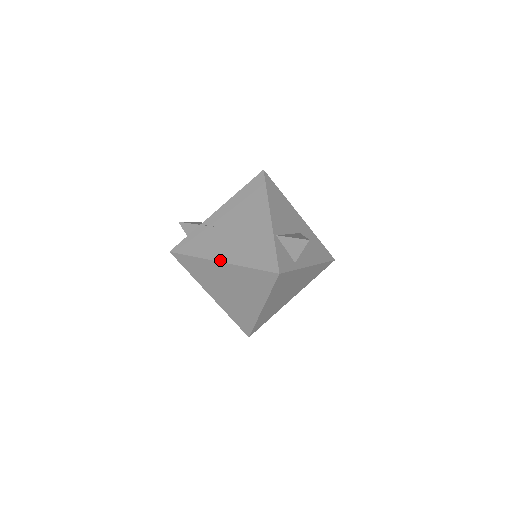
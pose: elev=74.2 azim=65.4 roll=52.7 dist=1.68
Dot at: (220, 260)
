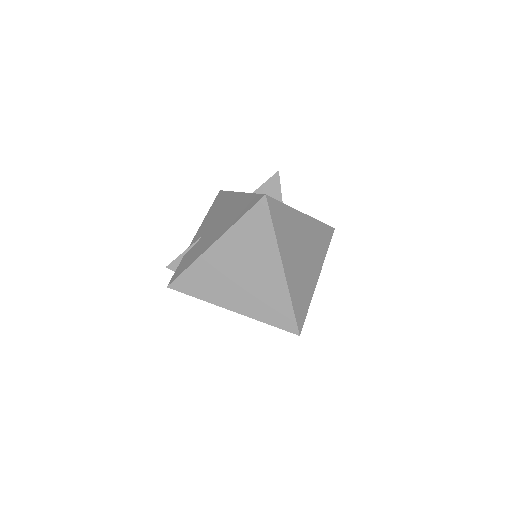
Dot at: (212, 243)
